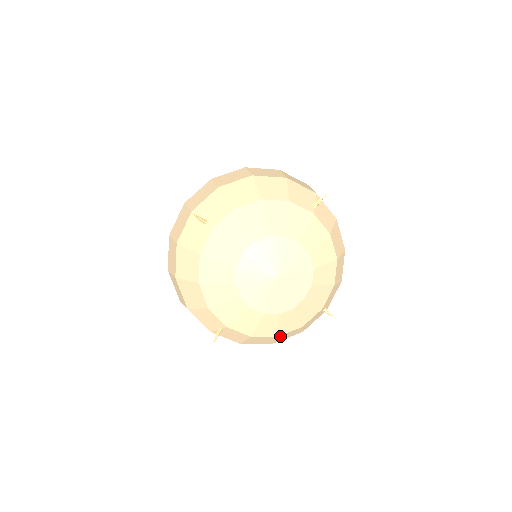
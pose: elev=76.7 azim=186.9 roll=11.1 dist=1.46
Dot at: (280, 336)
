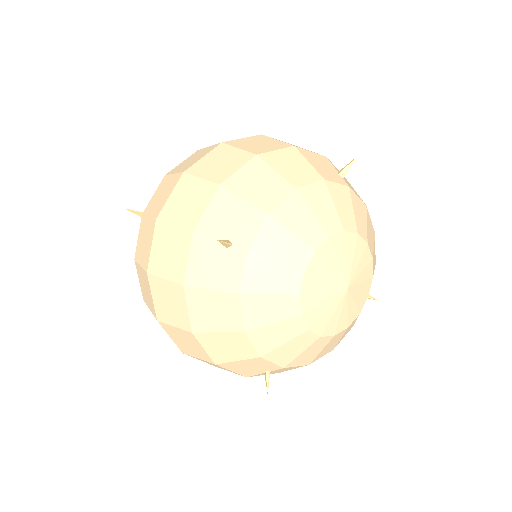
Dot at: (238, 335)
